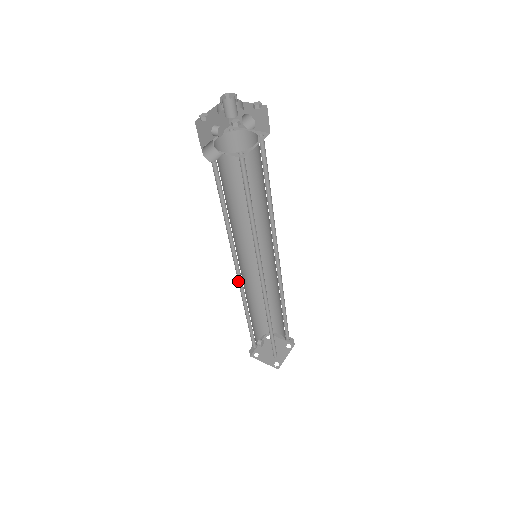
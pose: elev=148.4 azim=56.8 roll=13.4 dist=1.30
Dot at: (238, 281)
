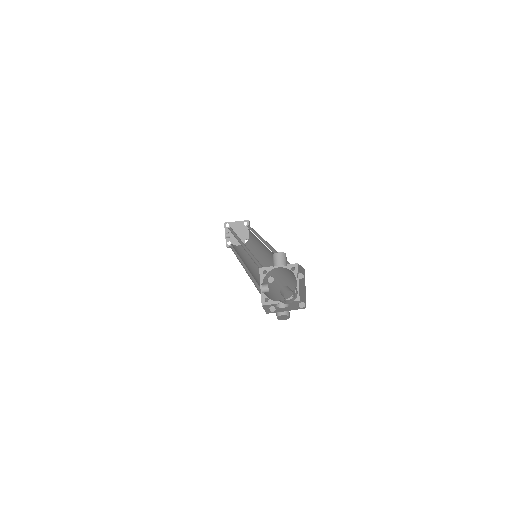
Dot at: occluded
